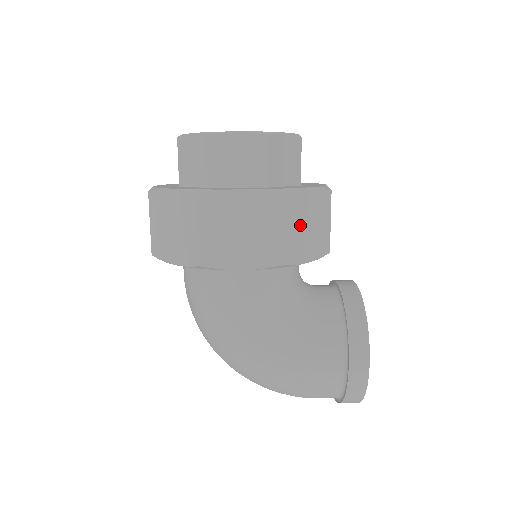
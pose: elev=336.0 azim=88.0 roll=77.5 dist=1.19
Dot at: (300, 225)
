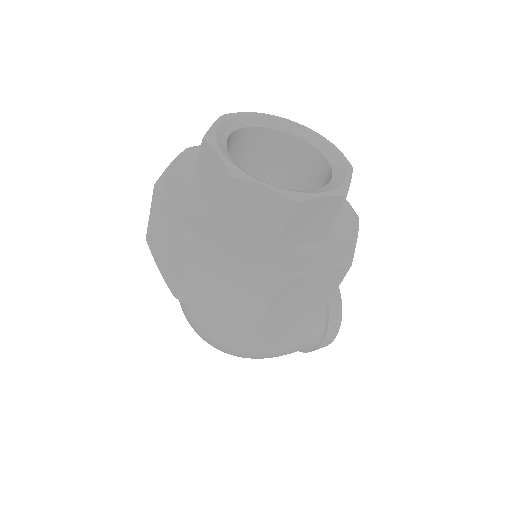
Dot at: occluded
